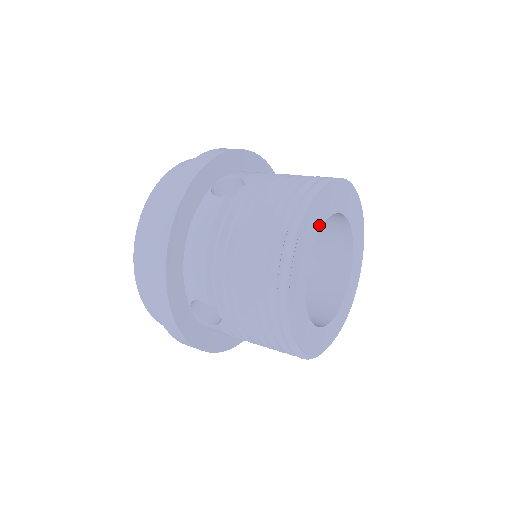
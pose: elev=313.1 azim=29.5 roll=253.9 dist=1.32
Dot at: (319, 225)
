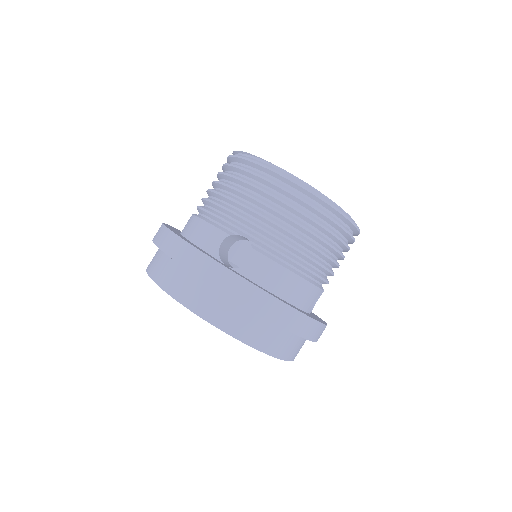
Dot at: occluded
